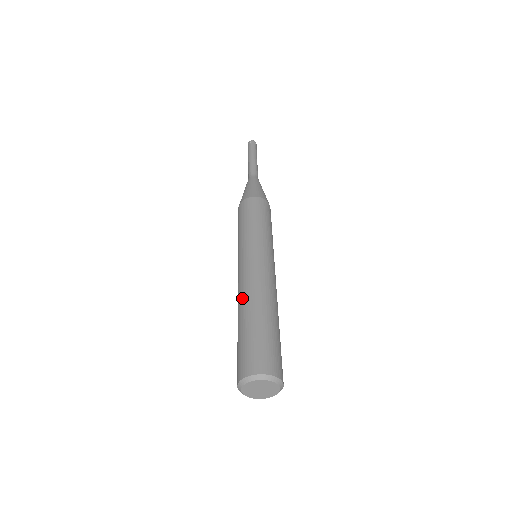
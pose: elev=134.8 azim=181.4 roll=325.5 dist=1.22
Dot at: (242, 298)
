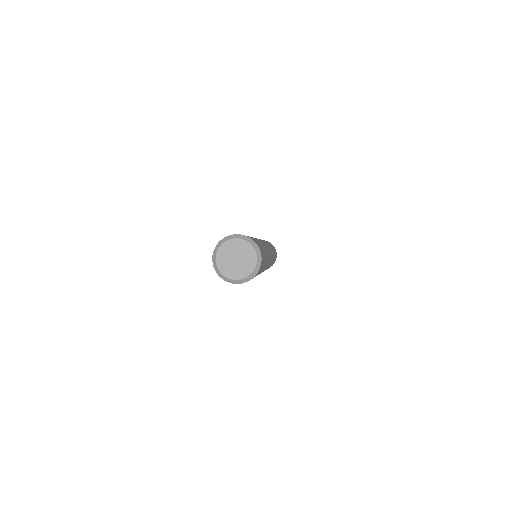
Dot at: occluded
